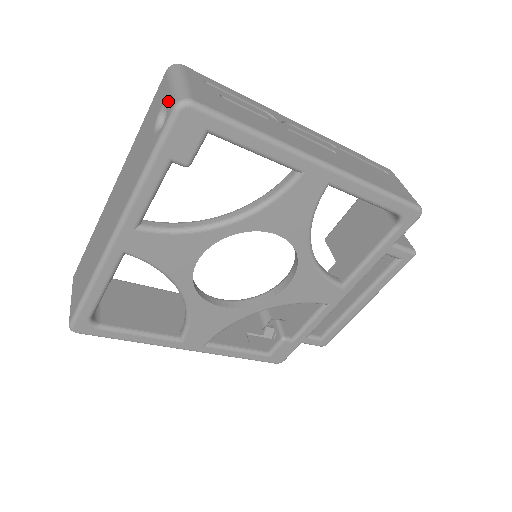
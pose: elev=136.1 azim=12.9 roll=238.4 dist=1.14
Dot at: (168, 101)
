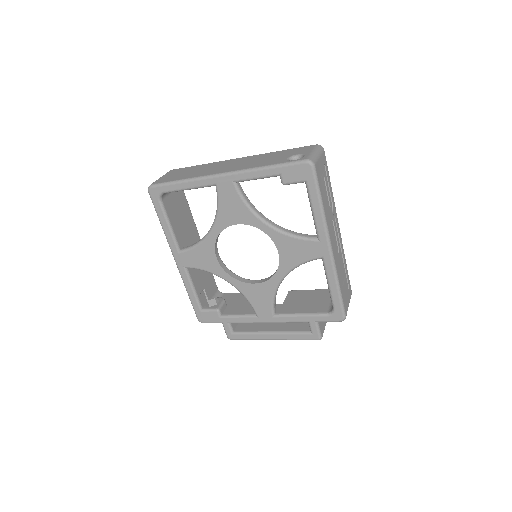
Dot at: (305, 155)
